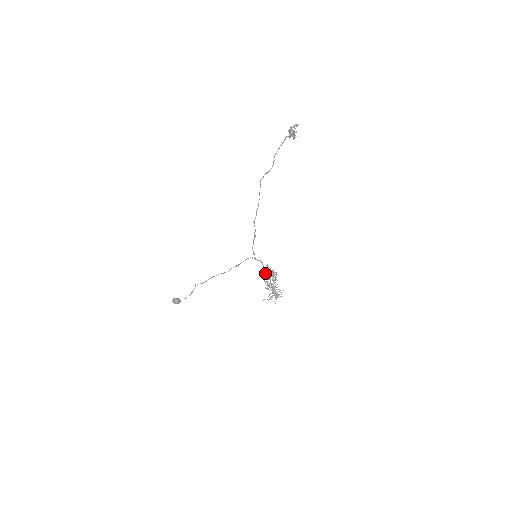
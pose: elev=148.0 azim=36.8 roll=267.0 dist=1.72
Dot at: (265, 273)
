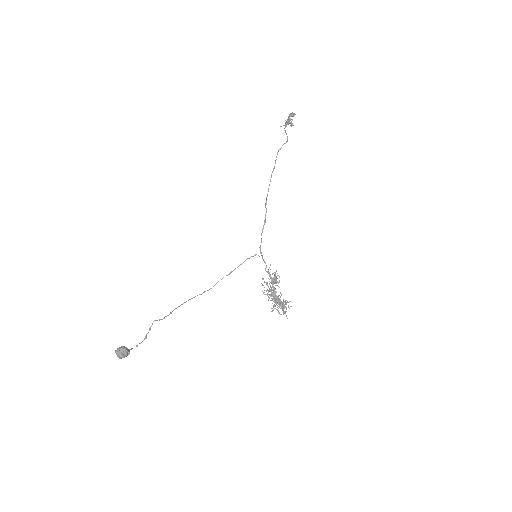
Dot at: occluded
